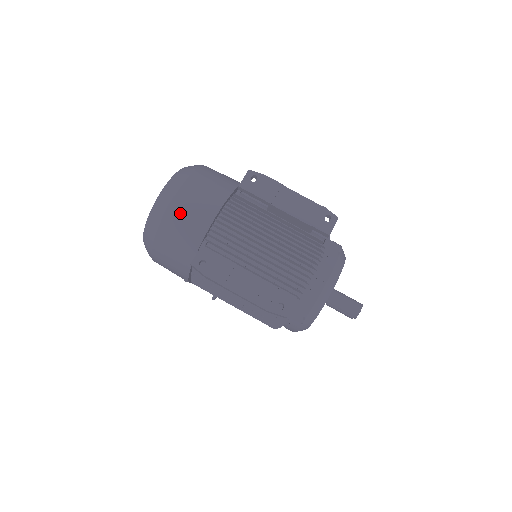
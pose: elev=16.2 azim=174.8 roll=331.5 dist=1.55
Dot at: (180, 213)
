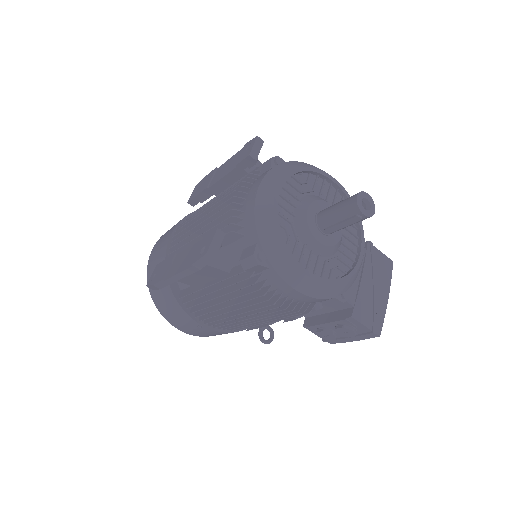
Dot at: (153, 260)
